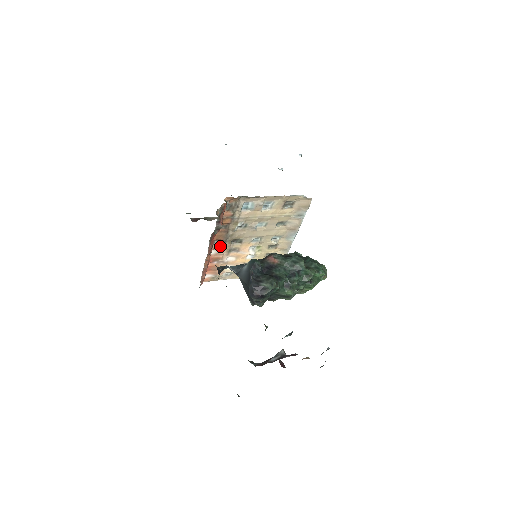
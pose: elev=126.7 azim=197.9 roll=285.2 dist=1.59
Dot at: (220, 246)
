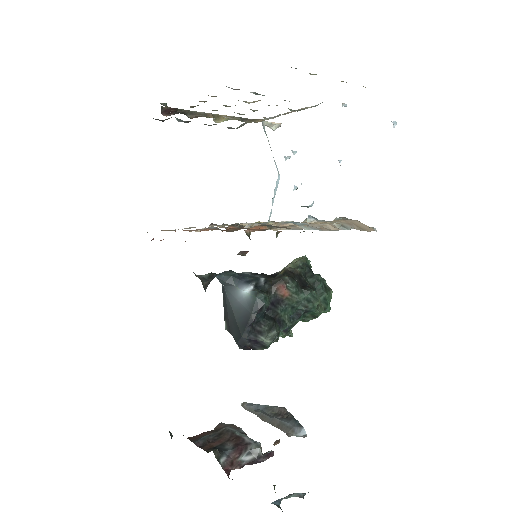
Dot at: (212, 229)
